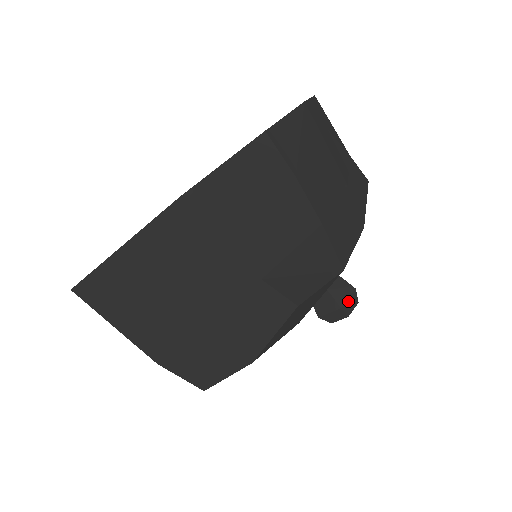
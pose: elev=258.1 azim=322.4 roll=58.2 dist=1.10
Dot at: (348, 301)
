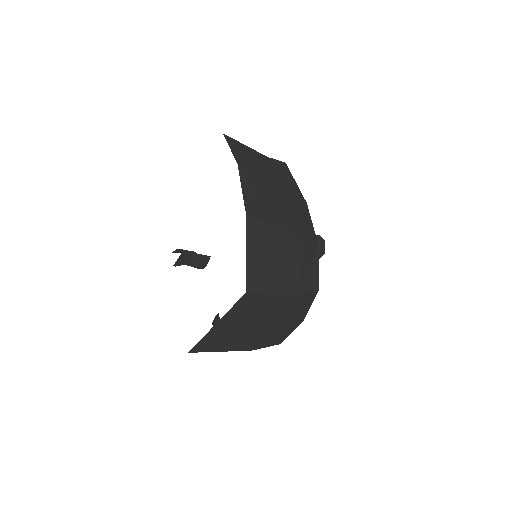
Dot at: (321, 246)
